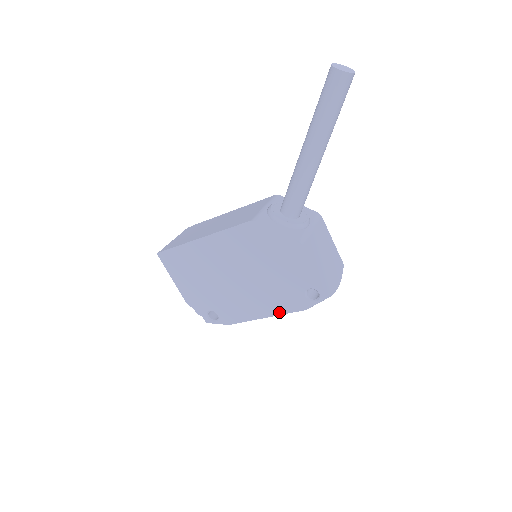
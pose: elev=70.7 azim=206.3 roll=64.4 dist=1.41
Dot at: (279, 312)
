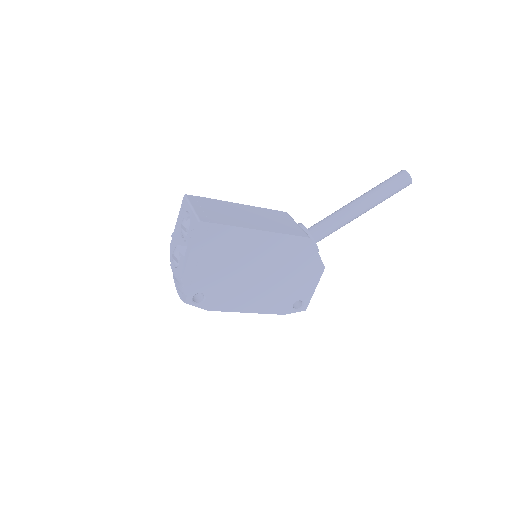
Dot at: (263, 311)
